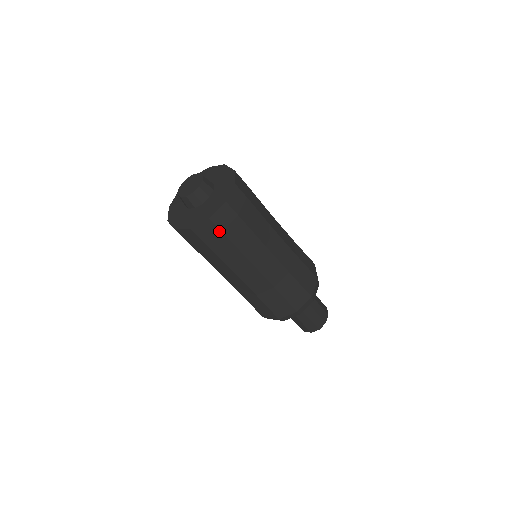
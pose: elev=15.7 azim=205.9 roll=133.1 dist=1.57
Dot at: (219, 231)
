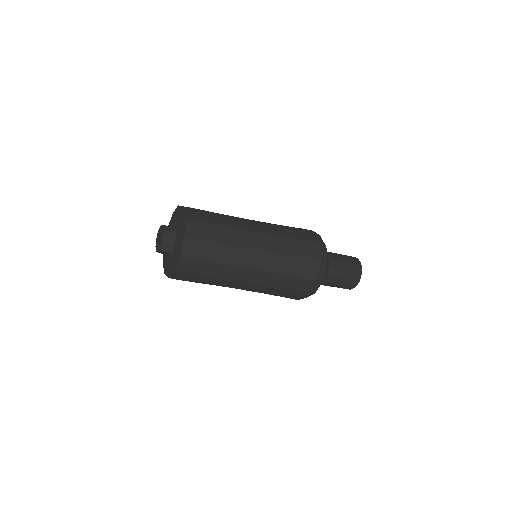
Dot at: (200, 241)
